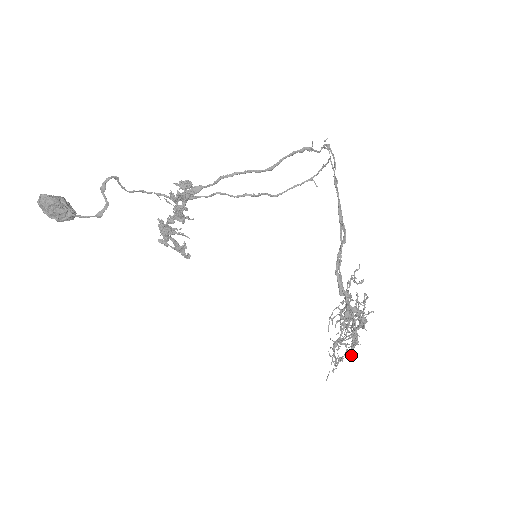
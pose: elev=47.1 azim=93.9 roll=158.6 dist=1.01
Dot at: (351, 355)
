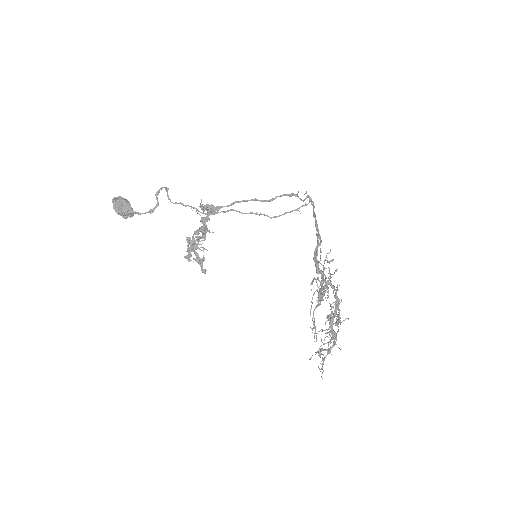
Dot at: (330, 342)
